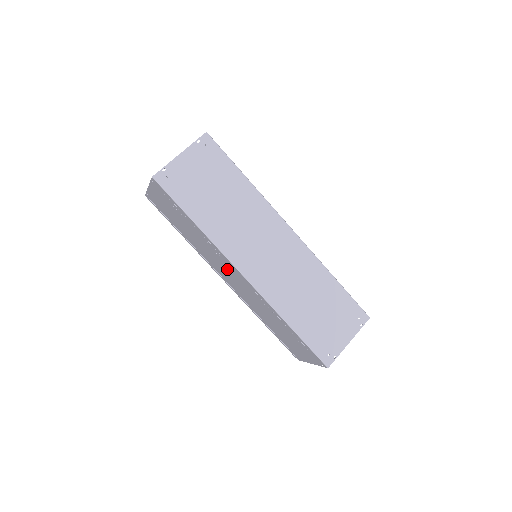
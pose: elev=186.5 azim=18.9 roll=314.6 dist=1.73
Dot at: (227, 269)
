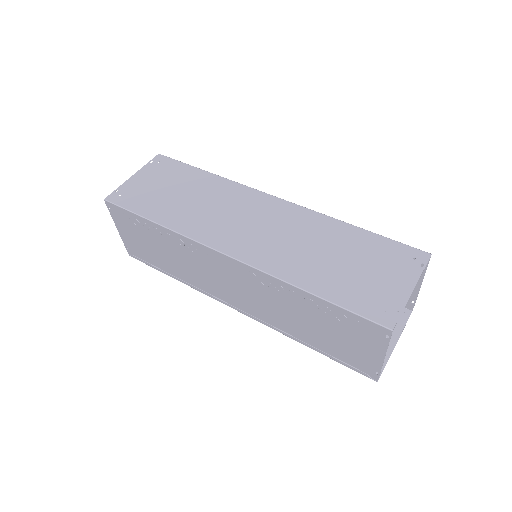
Dot at: (216, 271)
